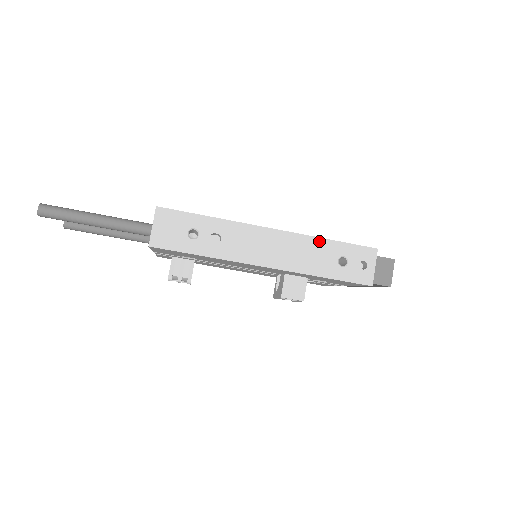
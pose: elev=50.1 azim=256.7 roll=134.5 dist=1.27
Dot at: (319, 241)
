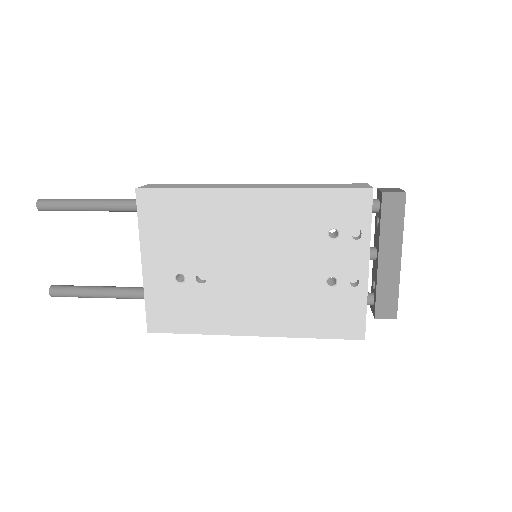
Dot at: (302, 336)
